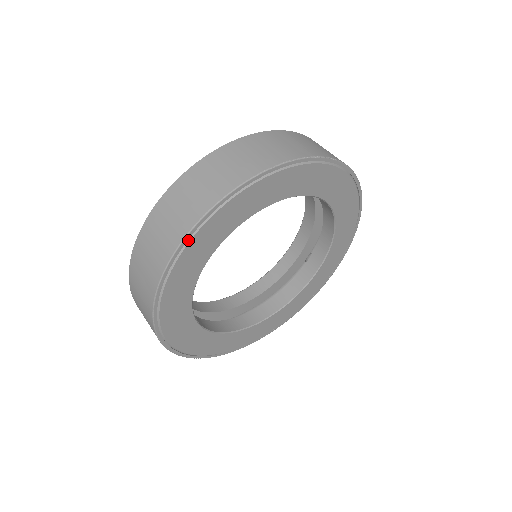
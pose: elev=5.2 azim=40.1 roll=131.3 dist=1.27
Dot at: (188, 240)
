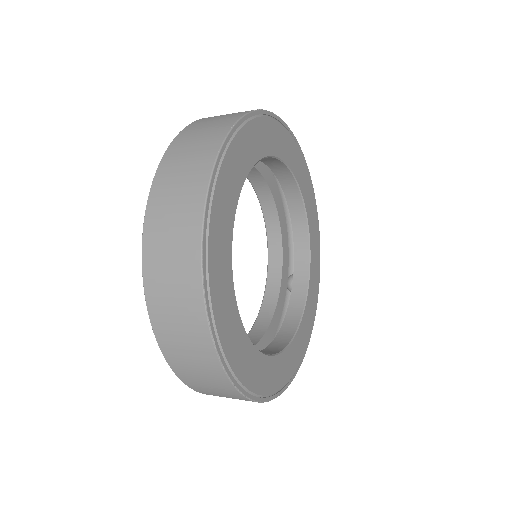
Dot at: (215, 176)
